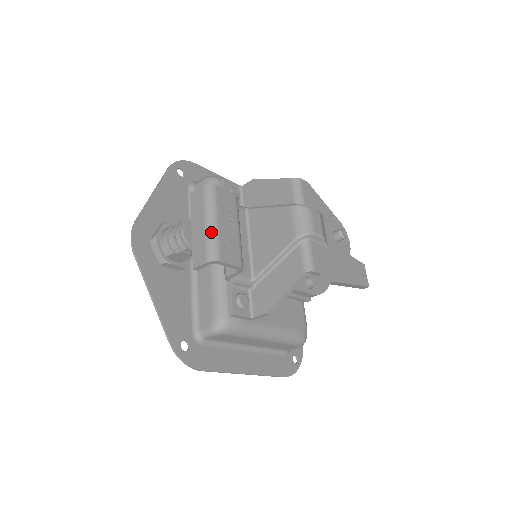
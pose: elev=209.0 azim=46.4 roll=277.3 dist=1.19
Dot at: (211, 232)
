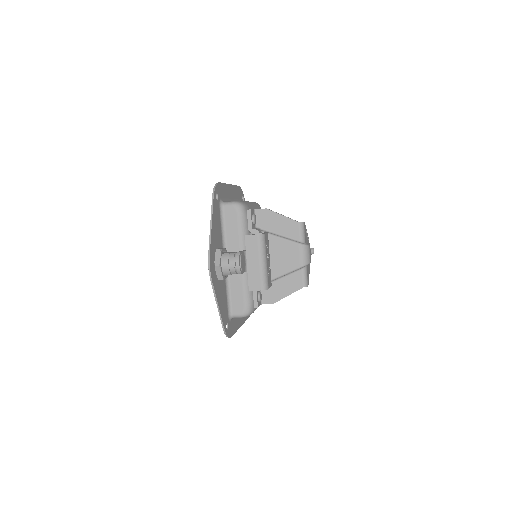
Dot at: (264, 270)
